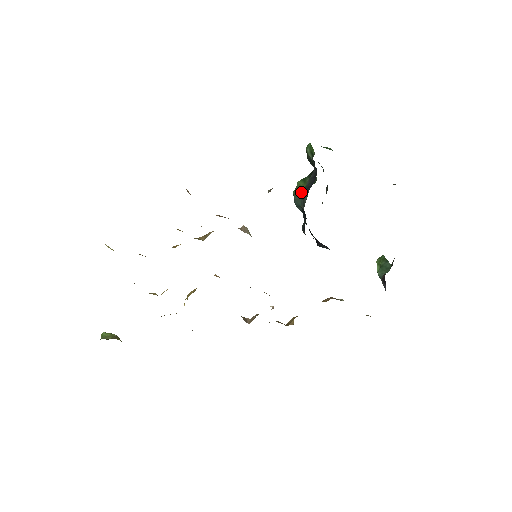
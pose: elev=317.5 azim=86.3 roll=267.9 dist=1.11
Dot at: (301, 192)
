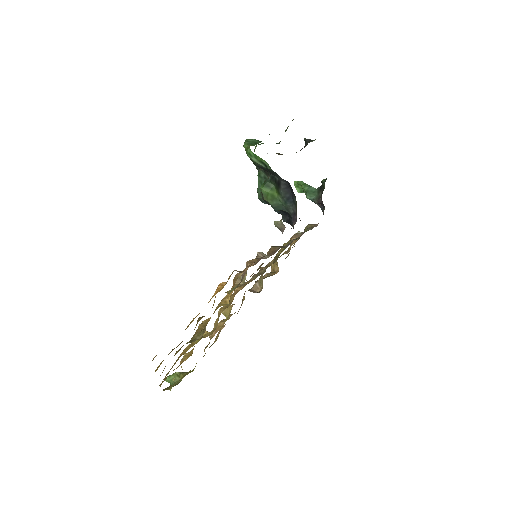
Dot at: (279, 201)
